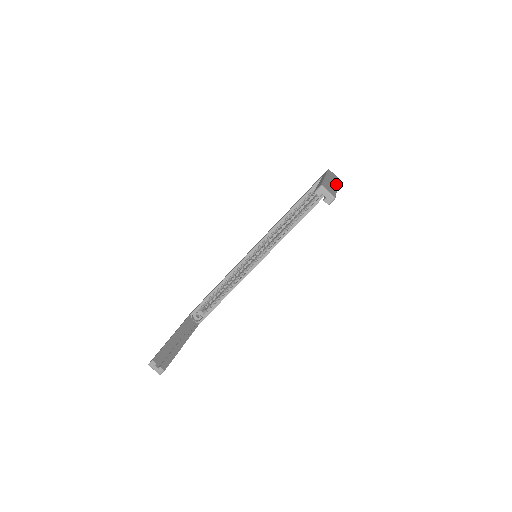
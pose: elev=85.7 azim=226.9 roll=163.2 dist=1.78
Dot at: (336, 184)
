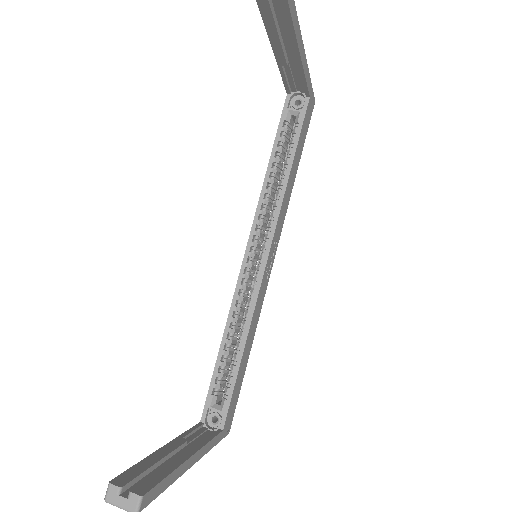
Dot at: occluded
